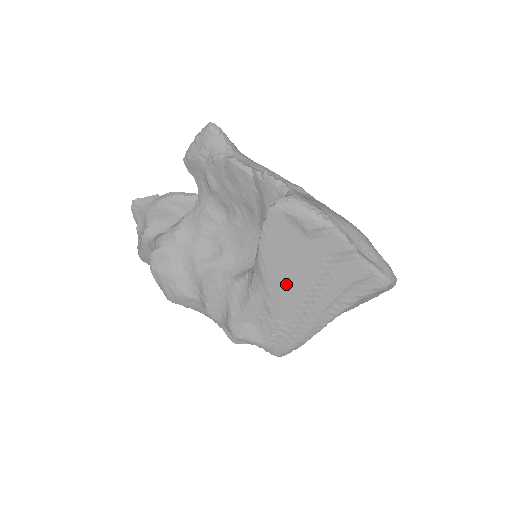
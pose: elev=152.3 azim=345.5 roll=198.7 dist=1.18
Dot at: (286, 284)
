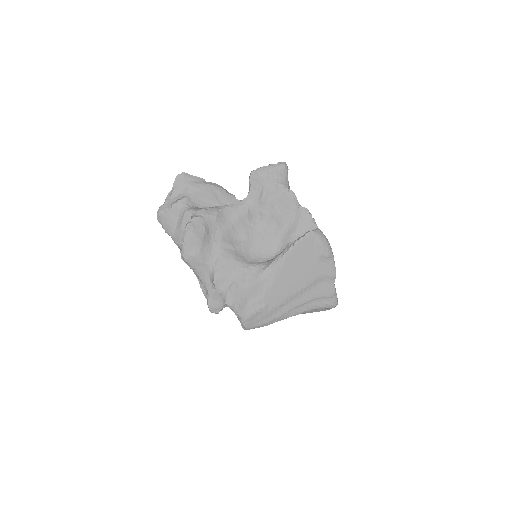
Dot at: (287, 281)
